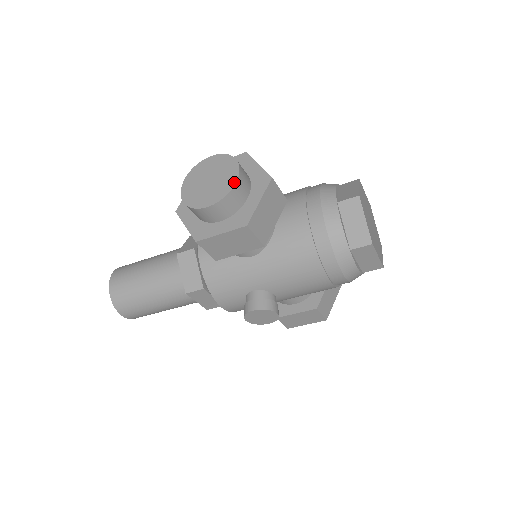
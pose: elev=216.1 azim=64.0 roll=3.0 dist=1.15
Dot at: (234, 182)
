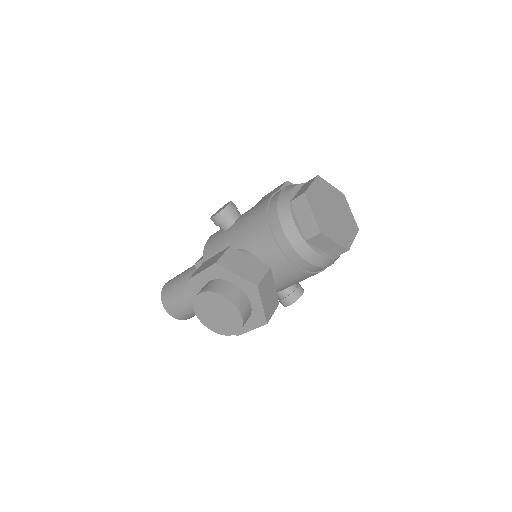
Dot at: (240, 316)
